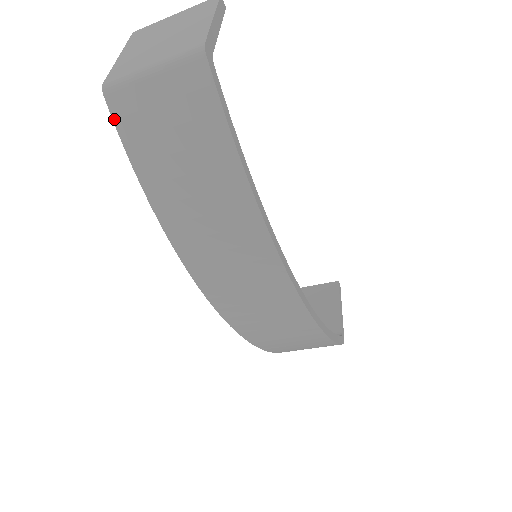
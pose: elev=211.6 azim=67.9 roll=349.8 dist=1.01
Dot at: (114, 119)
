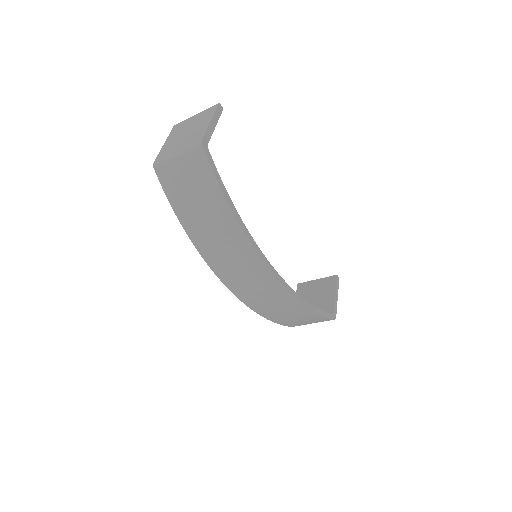
Dot at: (160, 181)
